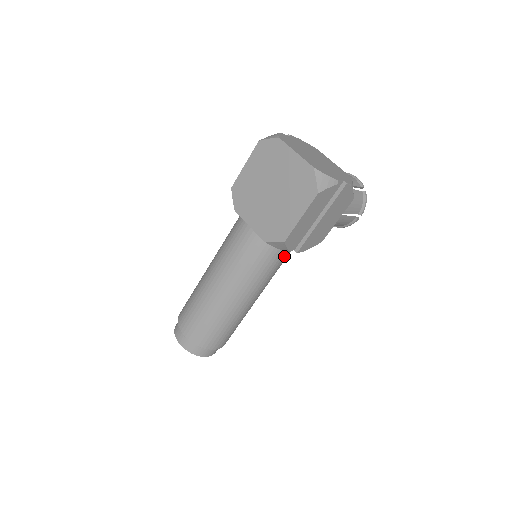
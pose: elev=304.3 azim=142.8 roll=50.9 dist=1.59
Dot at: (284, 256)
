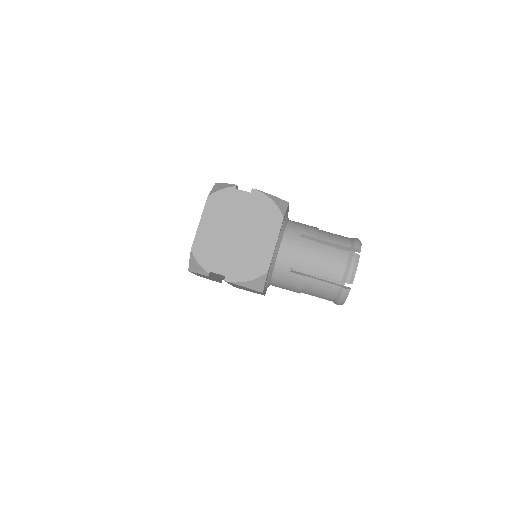
Dot at: occluded
